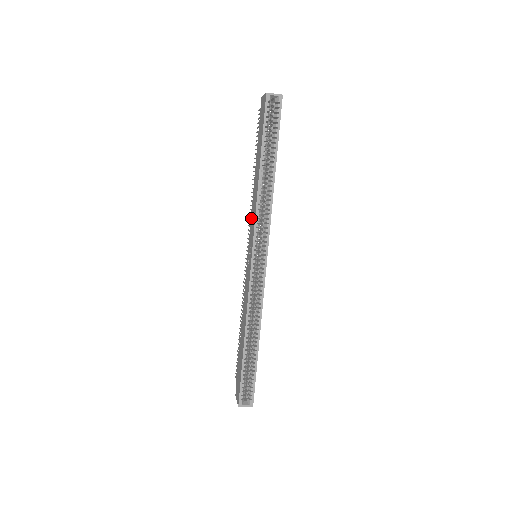
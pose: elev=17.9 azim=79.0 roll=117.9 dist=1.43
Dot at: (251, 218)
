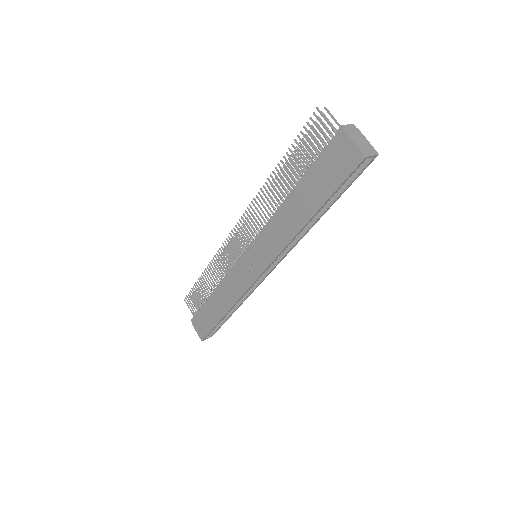
Dot at: (267, 234)
